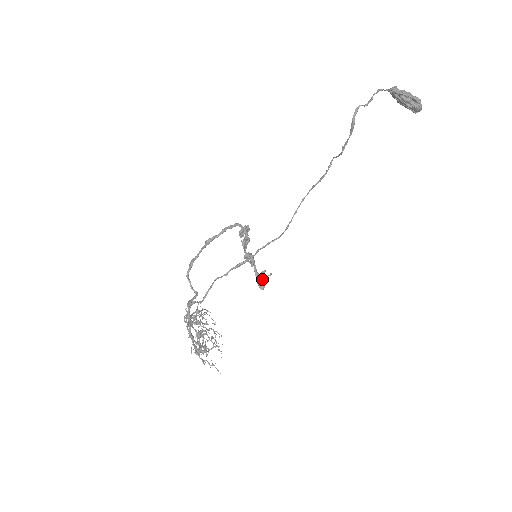
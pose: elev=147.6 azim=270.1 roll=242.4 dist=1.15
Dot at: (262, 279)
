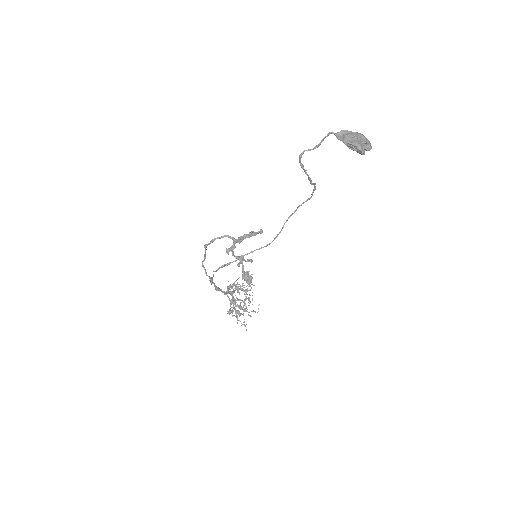
Dot at: (248, 277)
